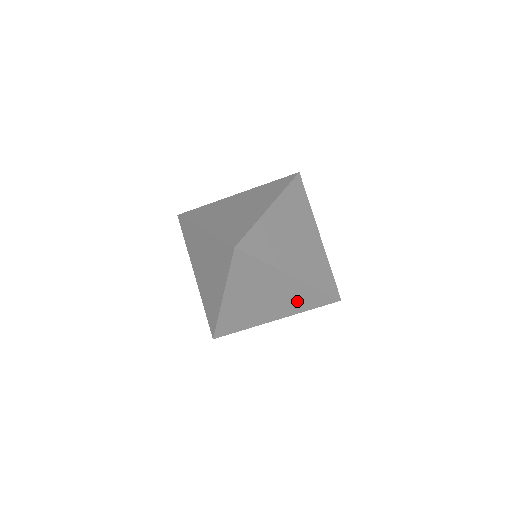
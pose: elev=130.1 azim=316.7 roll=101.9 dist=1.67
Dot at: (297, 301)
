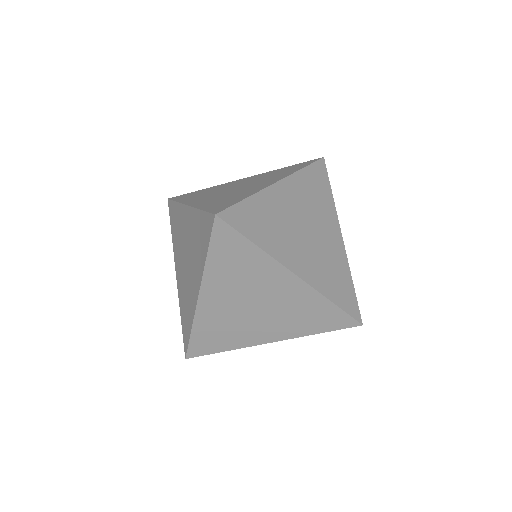
Dot at: (301, 317)
